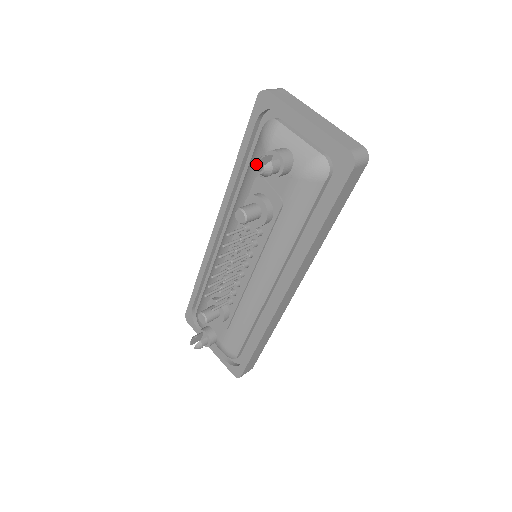
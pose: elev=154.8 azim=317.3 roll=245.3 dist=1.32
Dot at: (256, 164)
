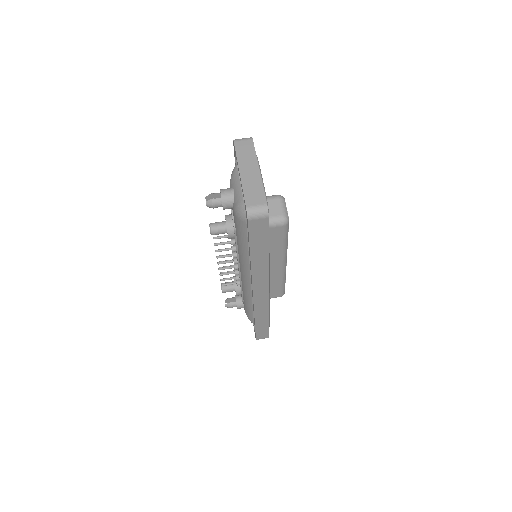
Dot at: (205, 198)
